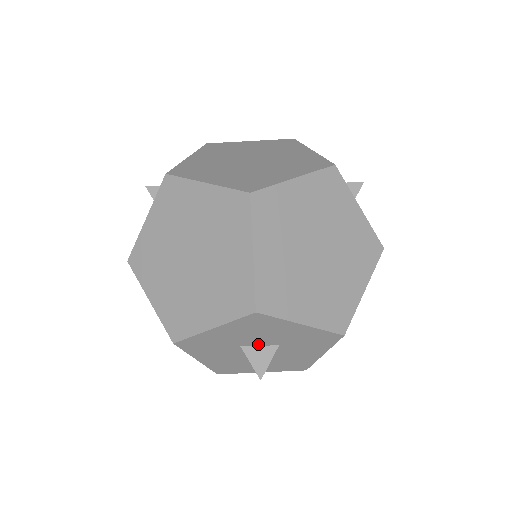
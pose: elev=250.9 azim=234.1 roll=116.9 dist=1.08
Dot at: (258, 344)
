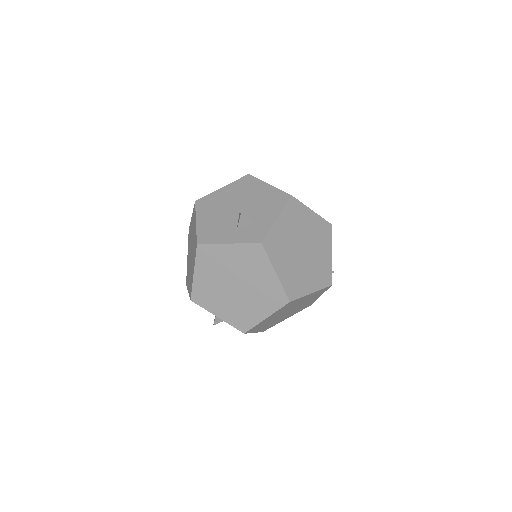
Dot at: occluded
